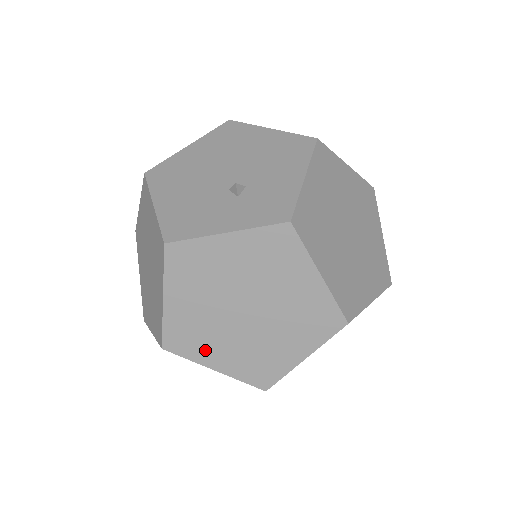
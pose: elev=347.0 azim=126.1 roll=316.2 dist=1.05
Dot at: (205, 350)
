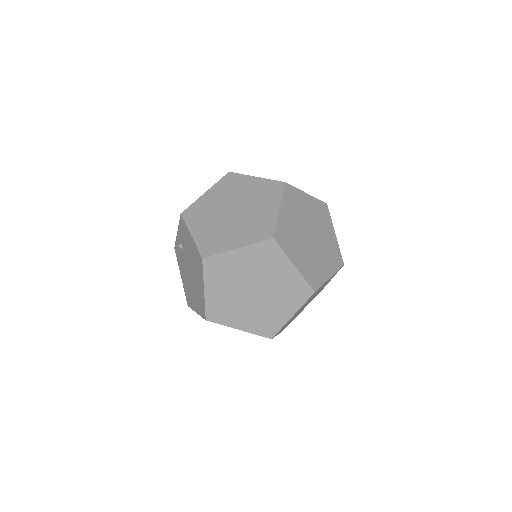
Dot at: (292, 250)
